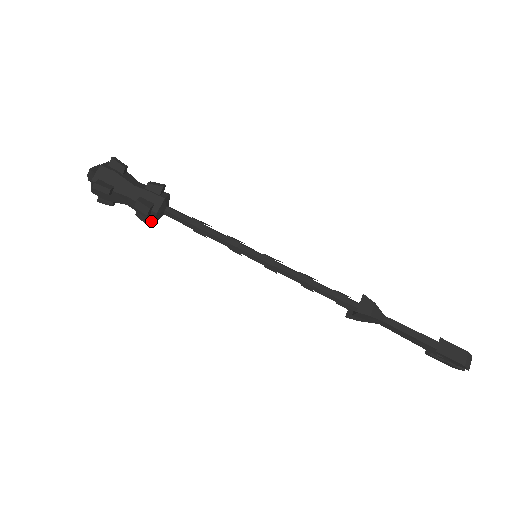
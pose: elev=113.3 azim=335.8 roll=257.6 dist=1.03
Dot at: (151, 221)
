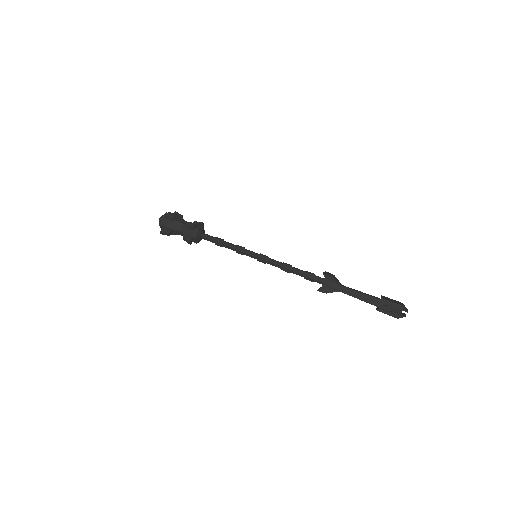
Dot at: (191, 243)
